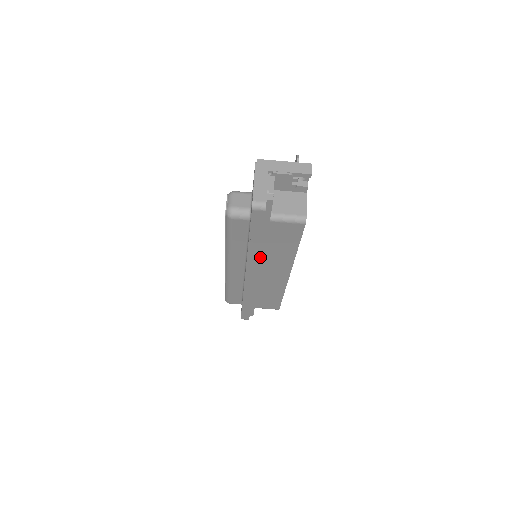
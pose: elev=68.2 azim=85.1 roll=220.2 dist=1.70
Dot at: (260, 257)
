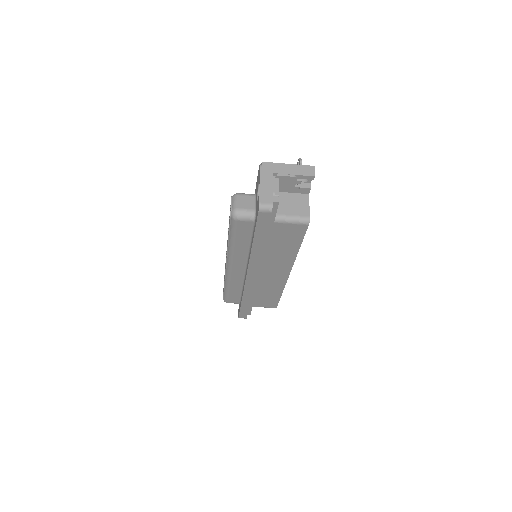
Dot at: (262, 257)
